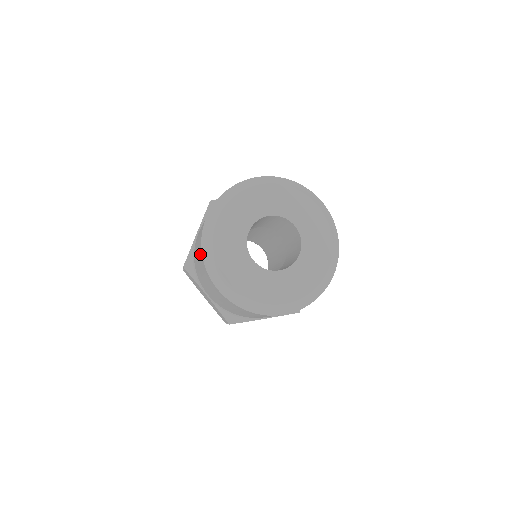
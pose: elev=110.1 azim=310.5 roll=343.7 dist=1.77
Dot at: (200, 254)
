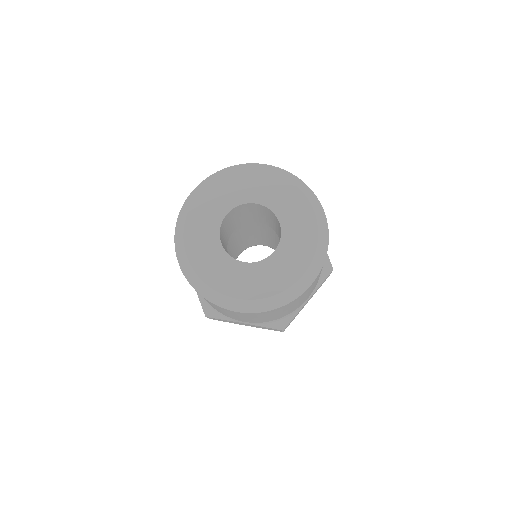
Dot at: occluded
